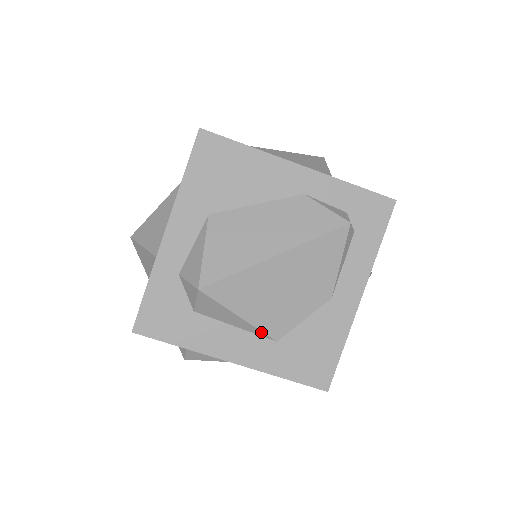
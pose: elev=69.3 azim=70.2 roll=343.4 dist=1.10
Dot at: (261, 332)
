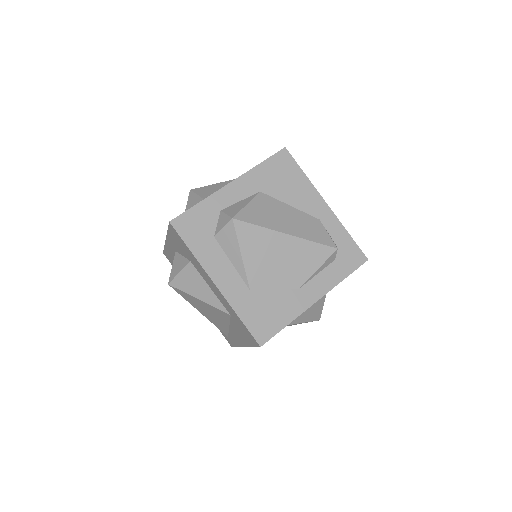
Dot at: (246, 276)
